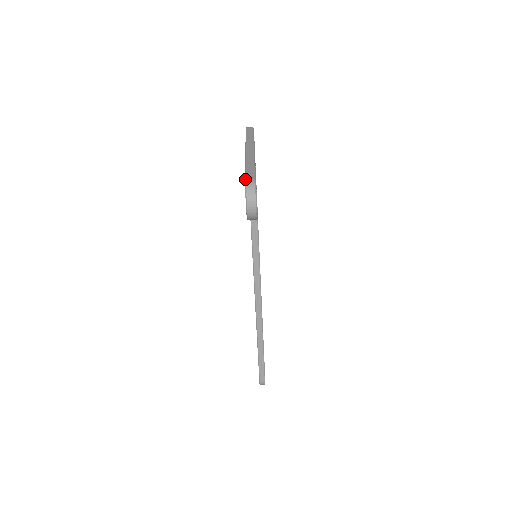
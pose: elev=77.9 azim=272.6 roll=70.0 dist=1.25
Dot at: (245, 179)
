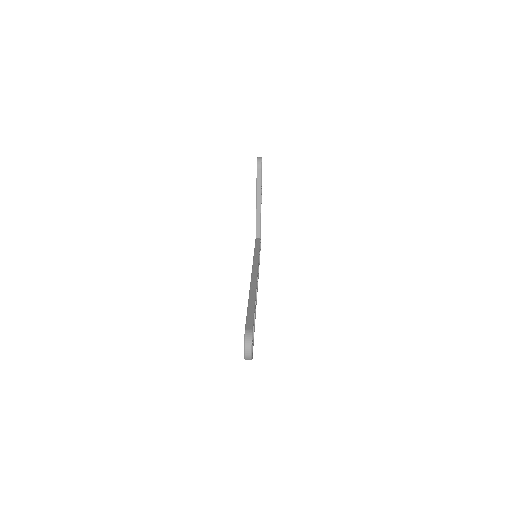
Dot at: occluded
